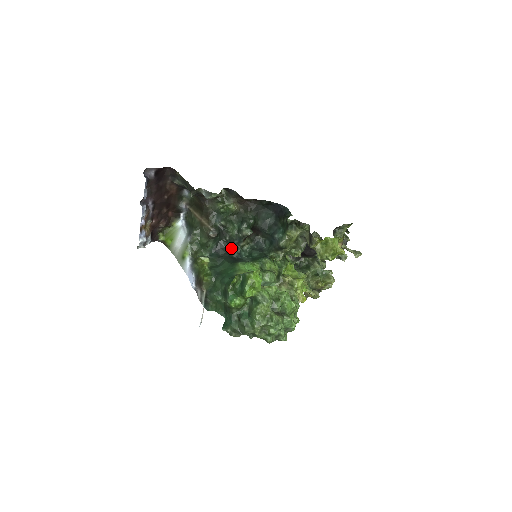
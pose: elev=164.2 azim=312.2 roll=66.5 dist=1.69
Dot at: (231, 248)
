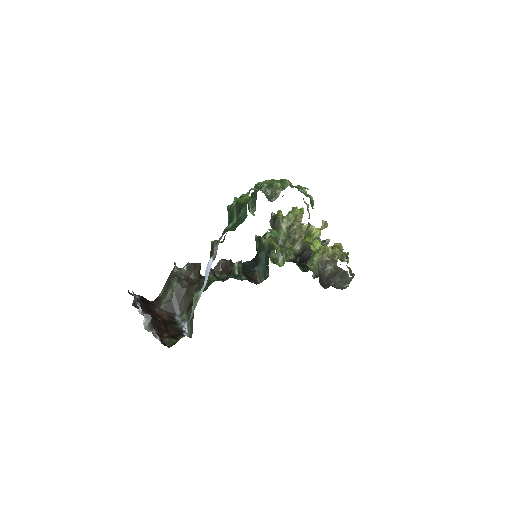
Dot at: occluded
